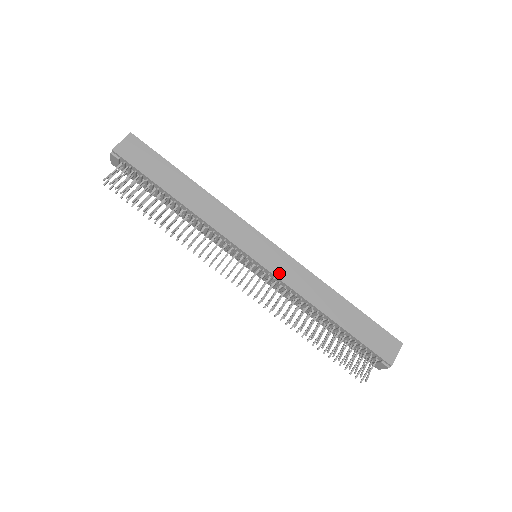
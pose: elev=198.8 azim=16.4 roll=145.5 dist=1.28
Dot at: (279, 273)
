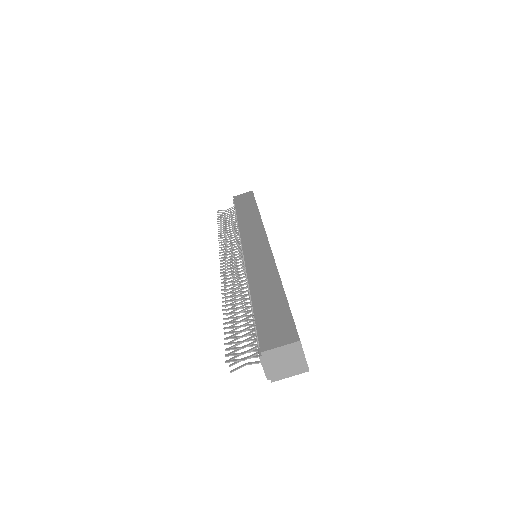
Dot at: (249, 258)
